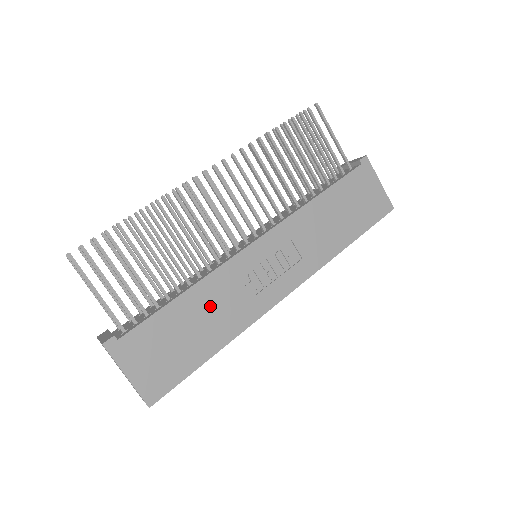
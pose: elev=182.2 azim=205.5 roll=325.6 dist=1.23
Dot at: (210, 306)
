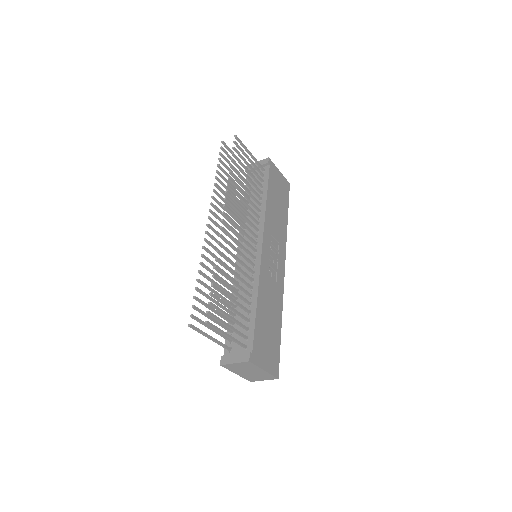
Dot at: (268, 301)
